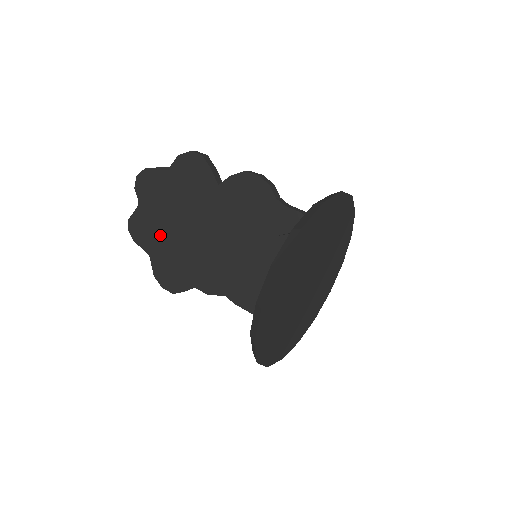
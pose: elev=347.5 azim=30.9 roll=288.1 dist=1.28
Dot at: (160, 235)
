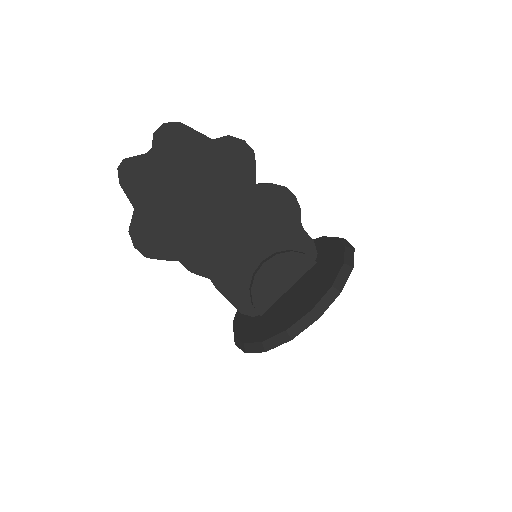
Dot at: (162, 195)
